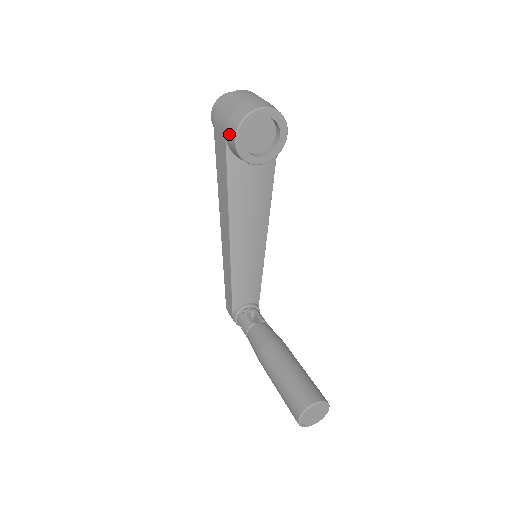
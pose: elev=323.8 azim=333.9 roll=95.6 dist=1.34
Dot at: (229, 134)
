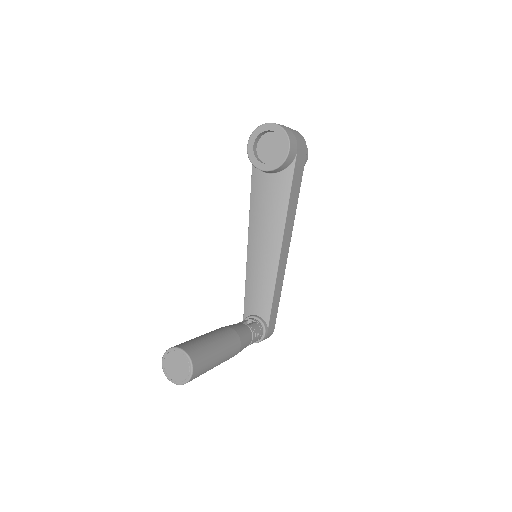
Dot at: occluded
